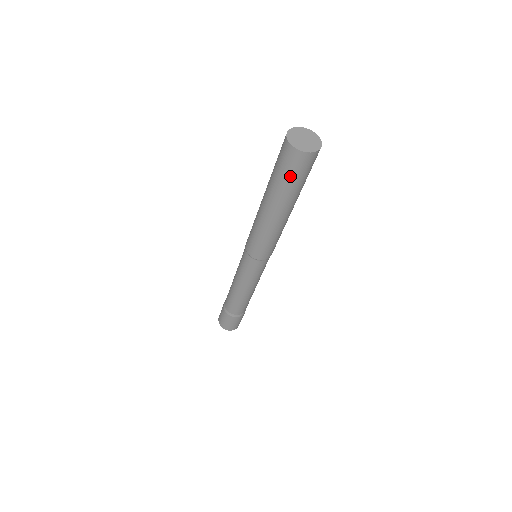
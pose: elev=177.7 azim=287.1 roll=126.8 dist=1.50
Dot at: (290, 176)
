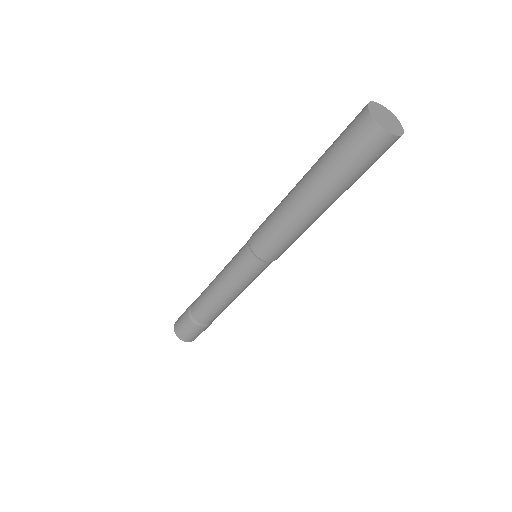
Dot at: (352, 158)
